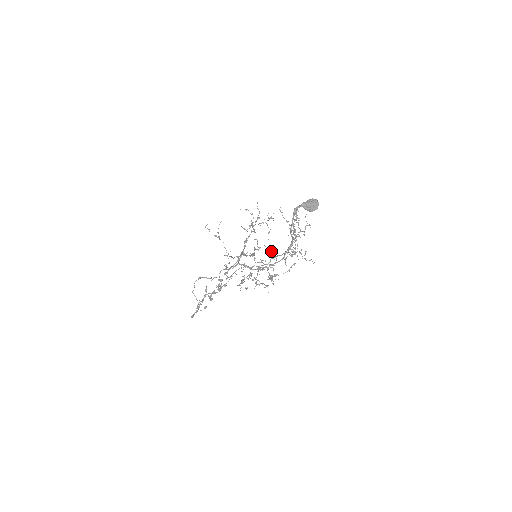
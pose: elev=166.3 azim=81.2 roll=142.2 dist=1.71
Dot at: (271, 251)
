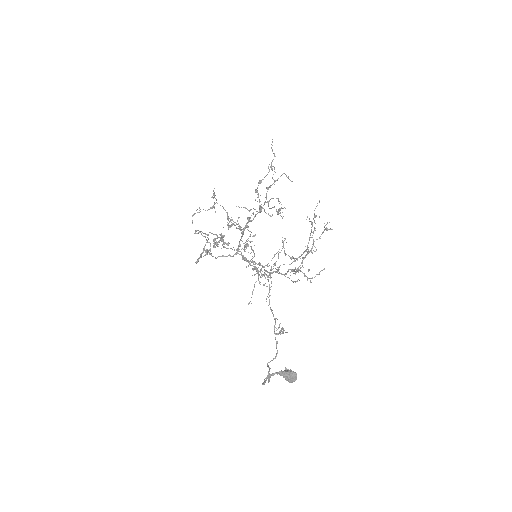
Dot at: occluded
